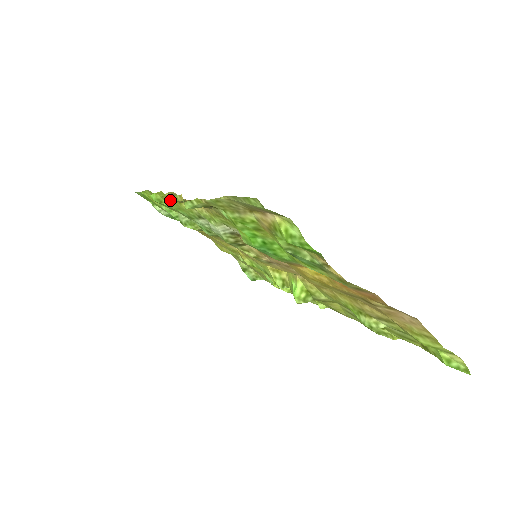
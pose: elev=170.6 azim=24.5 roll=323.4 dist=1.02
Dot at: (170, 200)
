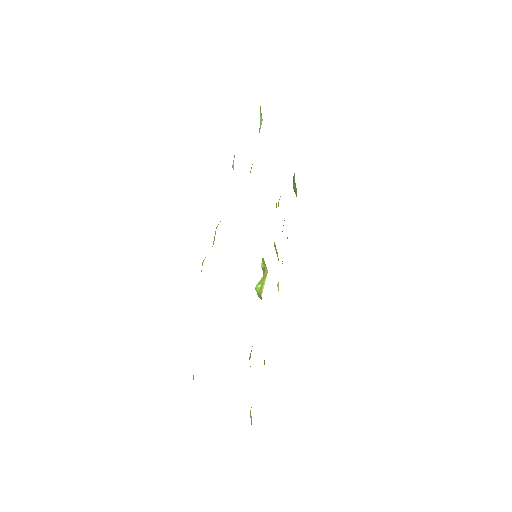
Dot at: occluded
